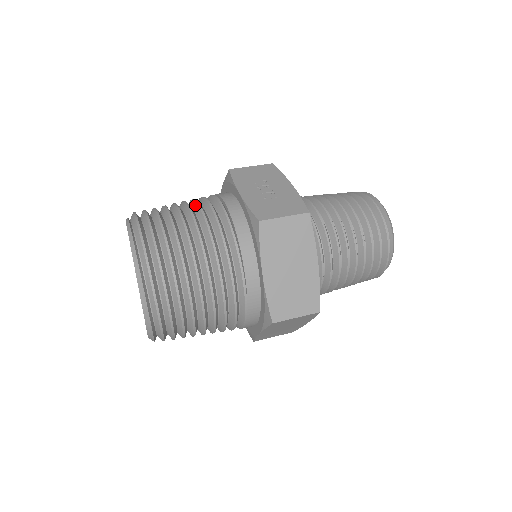
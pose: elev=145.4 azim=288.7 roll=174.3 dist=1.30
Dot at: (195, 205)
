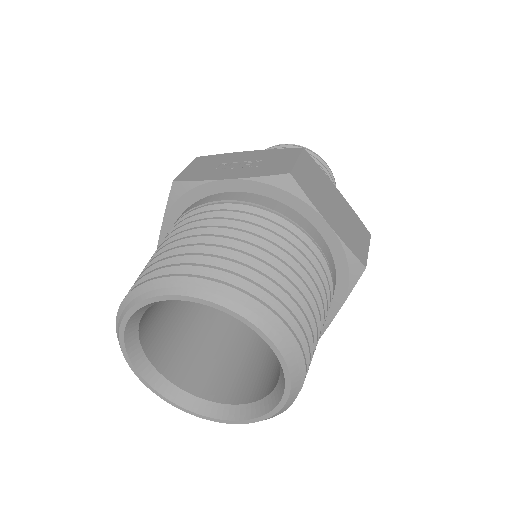
Dot at: (192, 227)
